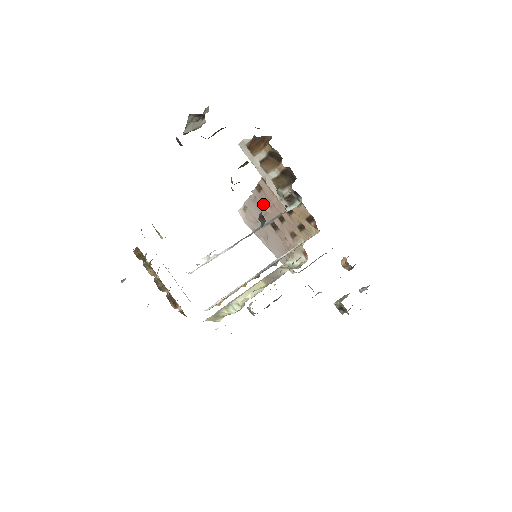
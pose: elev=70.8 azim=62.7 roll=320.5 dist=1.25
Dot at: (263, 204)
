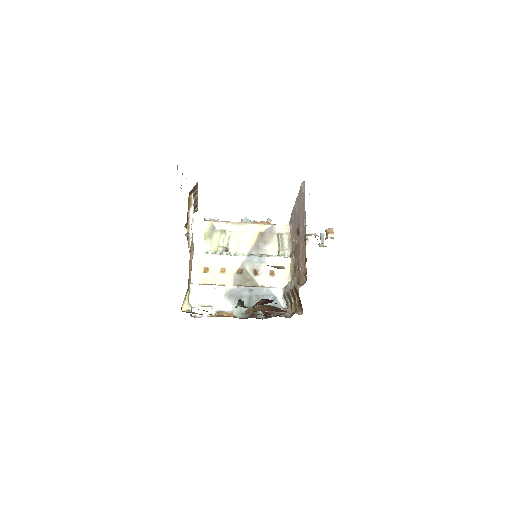
Dot at: (302, 234)
